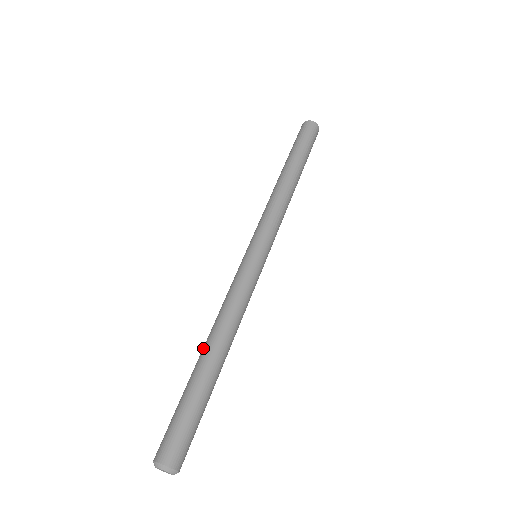
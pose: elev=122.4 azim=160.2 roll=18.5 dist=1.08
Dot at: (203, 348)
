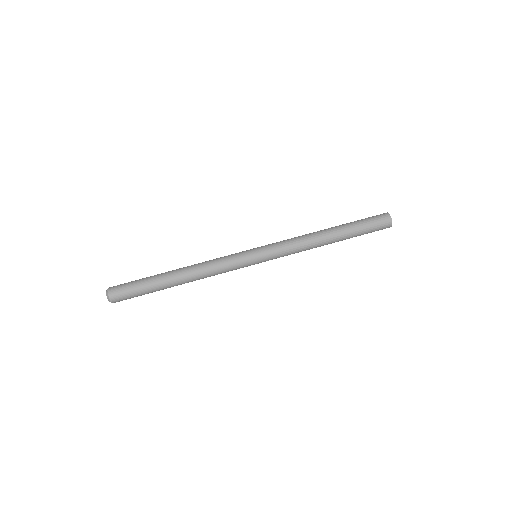
Dot at: (178, 274)
